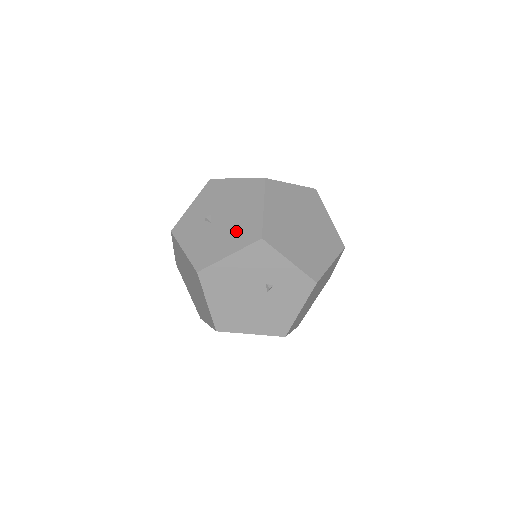
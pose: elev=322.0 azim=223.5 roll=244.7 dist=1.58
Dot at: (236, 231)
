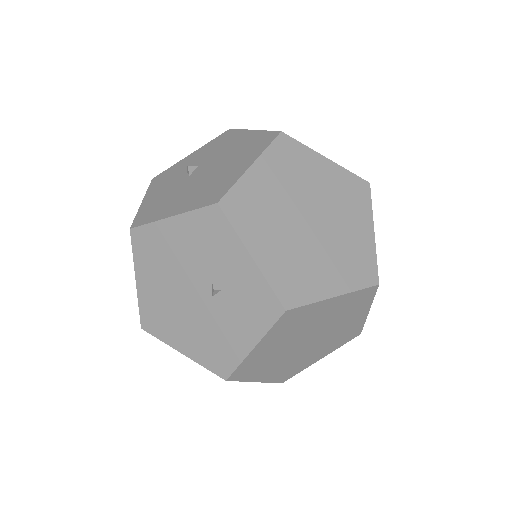
Dot at: (201, 189)
